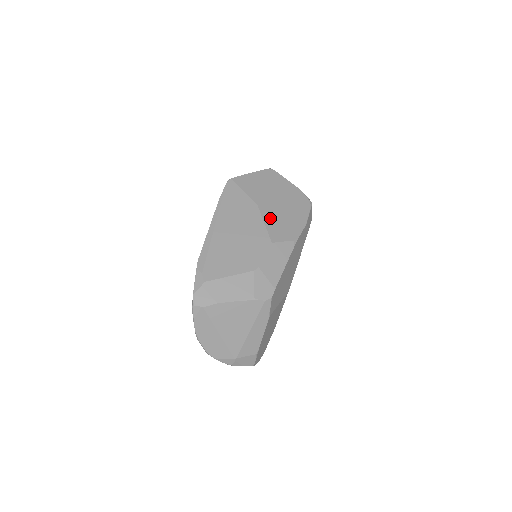
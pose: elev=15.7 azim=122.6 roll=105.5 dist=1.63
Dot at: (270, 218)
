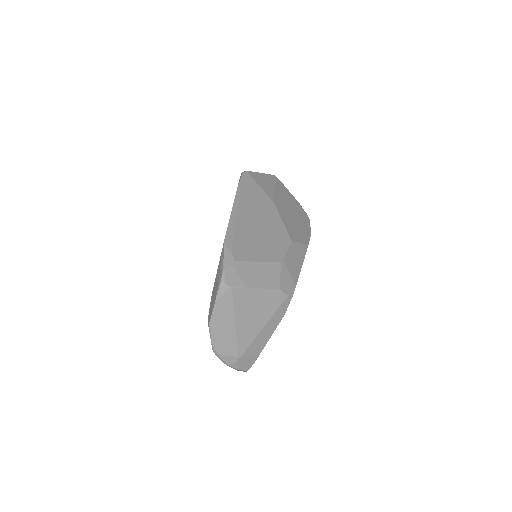
Dot at: (285, 218)
